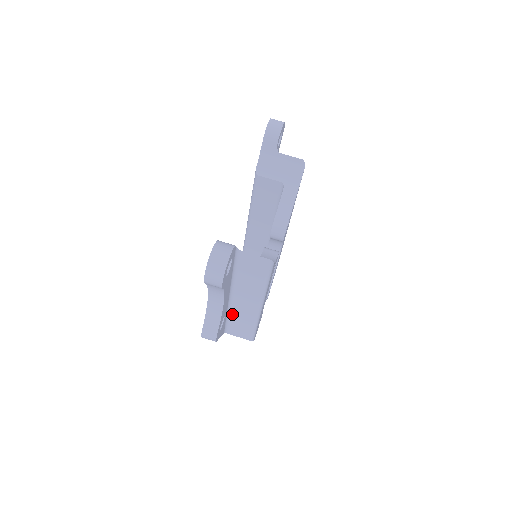
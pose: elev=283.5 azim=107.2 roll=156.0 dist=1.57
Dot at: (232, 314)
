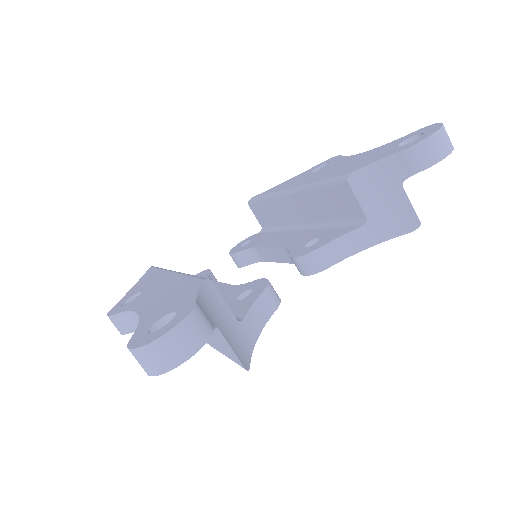
Dot at: occluded
